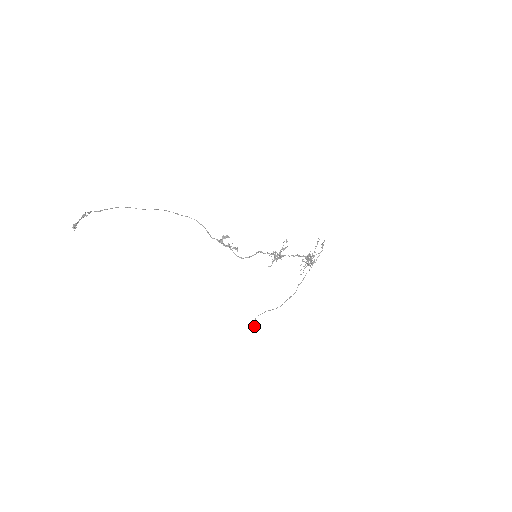
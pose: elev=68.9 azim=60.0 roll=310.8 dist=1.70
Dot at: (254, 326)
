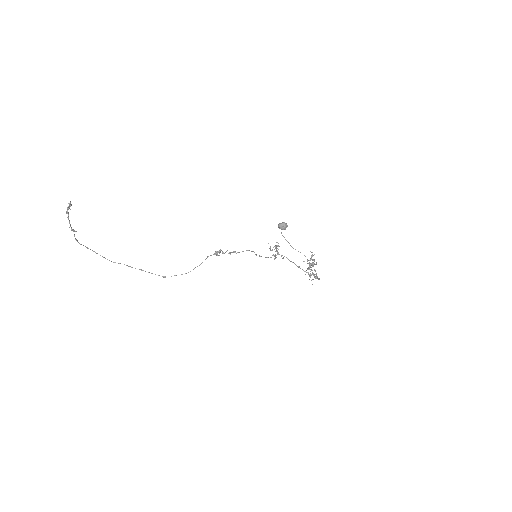
Dot at: (282, 222)
